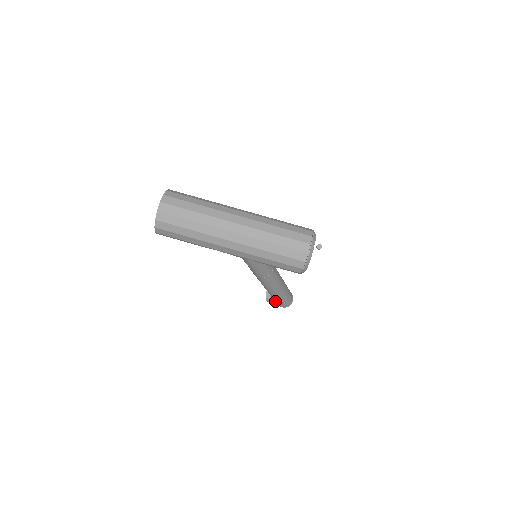
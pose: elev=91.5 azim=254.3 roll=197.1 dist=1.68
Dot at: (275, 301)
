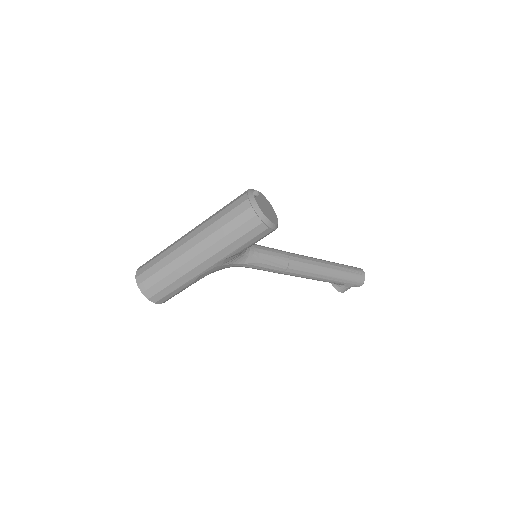
Dot at: (345, 285)
